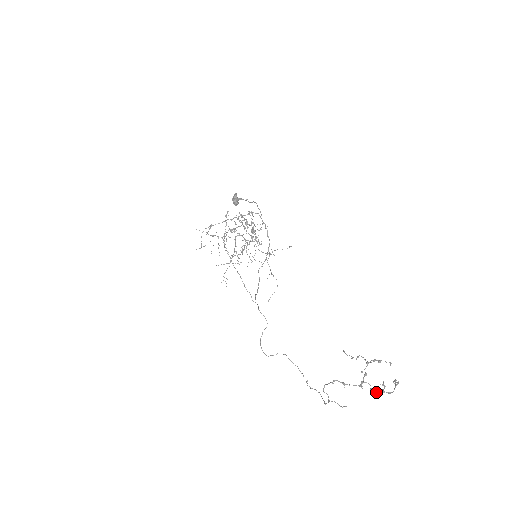
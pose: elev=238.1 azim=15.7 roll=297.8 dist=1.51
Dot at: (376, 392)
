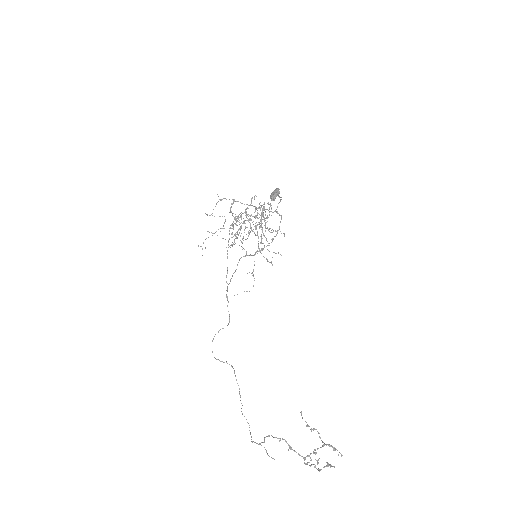
Dot at: (310, 465)
